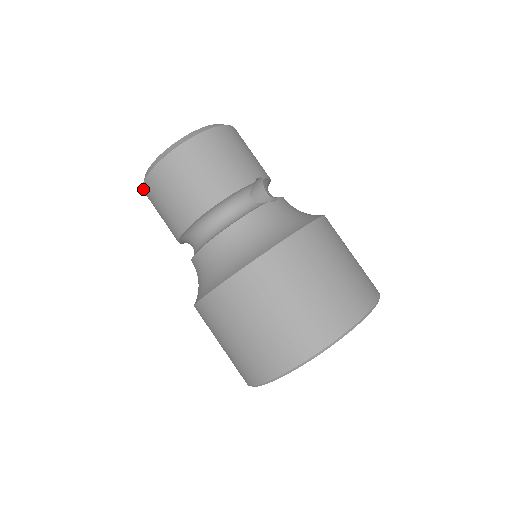
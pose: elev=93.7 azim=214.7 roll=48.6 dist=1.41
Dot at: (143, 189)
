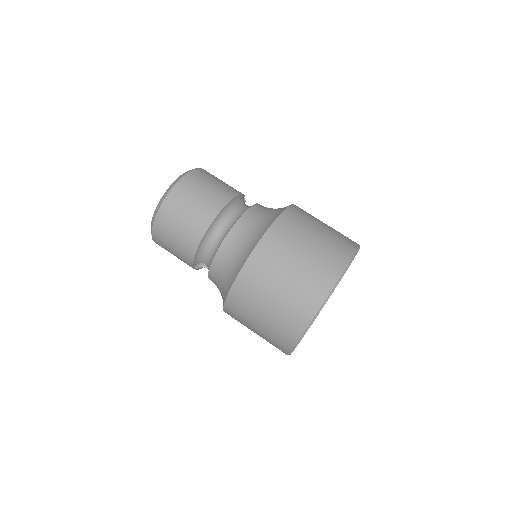
Dot at: (158, 214)
